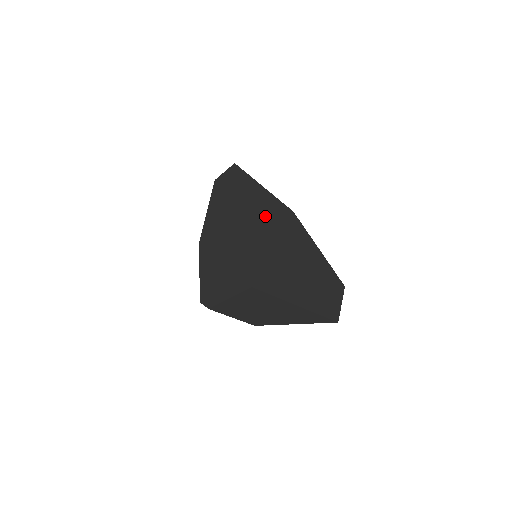
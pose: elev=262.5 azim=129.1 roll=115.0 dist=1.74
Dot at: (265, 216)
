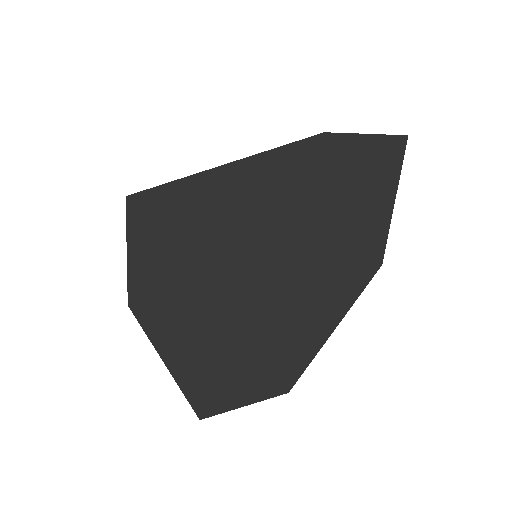
Dot at: (322, 239)
